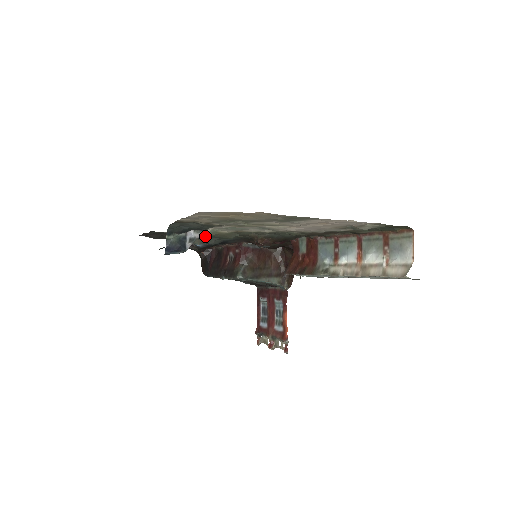
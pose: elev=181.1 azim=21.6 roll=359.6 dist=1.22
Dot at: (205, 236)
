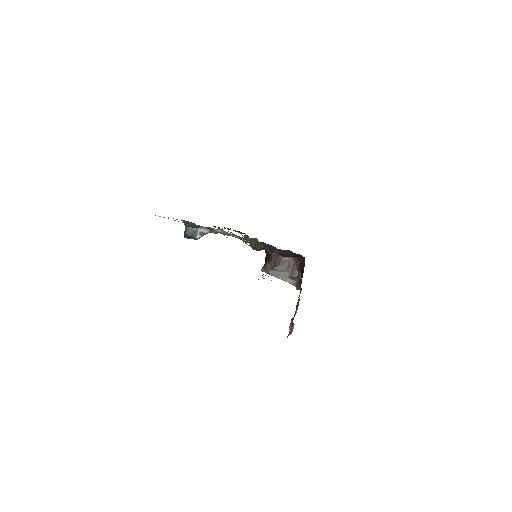
Dot at: occluded
